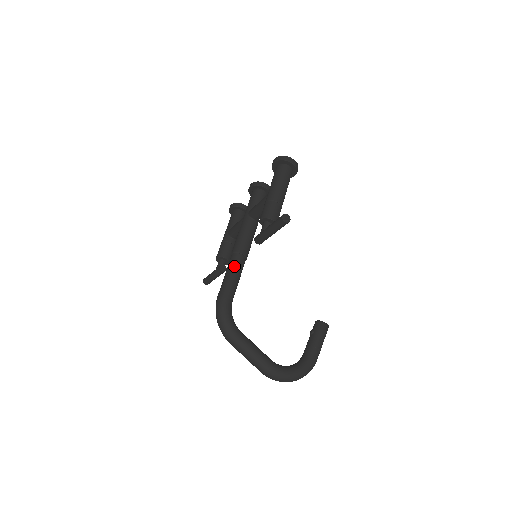
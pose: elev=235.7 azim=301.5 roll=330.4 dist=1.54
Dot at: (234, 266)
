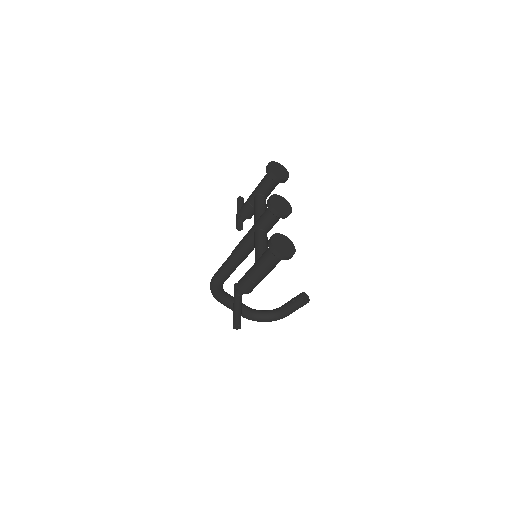
Dot at: (228, 267)
